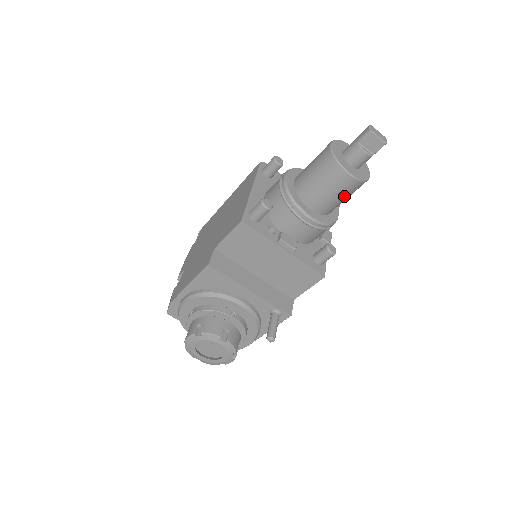
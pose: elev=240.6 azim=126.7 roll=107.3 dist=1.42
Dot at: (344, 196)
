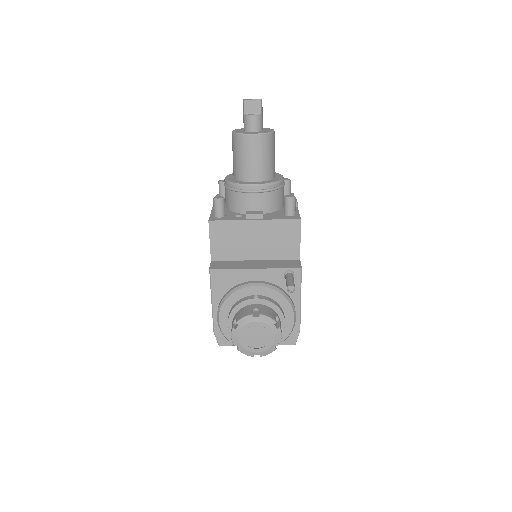
Dot at: (266, 154)
